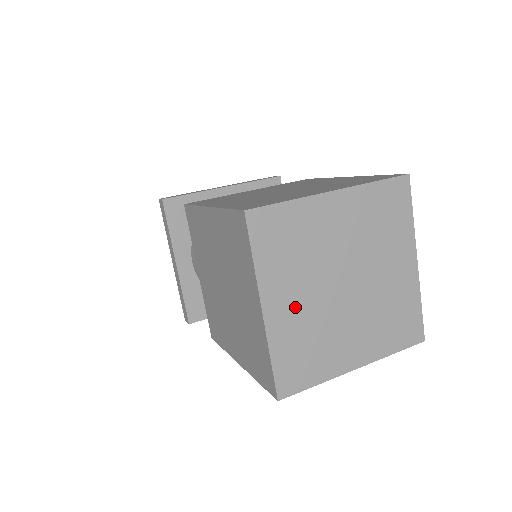
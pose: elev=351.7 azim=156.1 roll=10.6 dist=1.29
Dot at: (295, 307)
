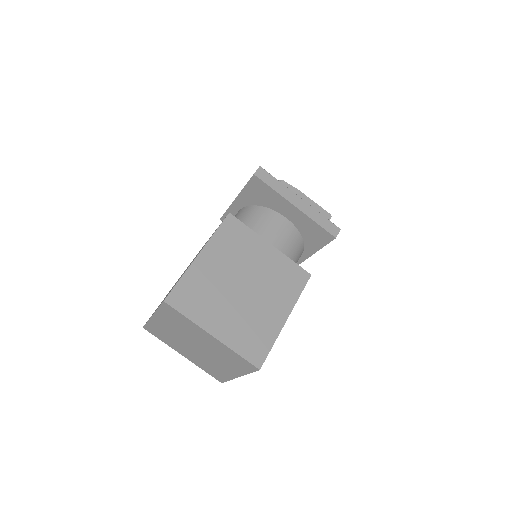
Dot at: (190, 355)
